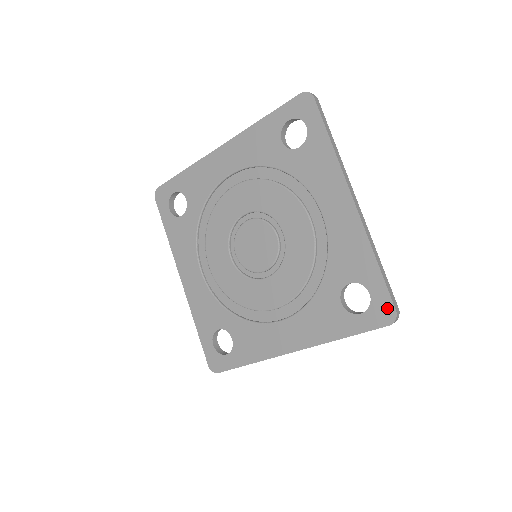
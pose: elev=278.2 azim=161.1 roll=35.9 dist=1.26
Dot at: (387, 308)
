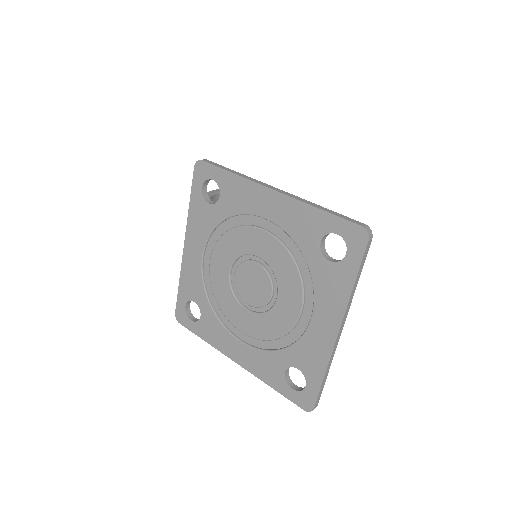
Dot at: (310, 402)
